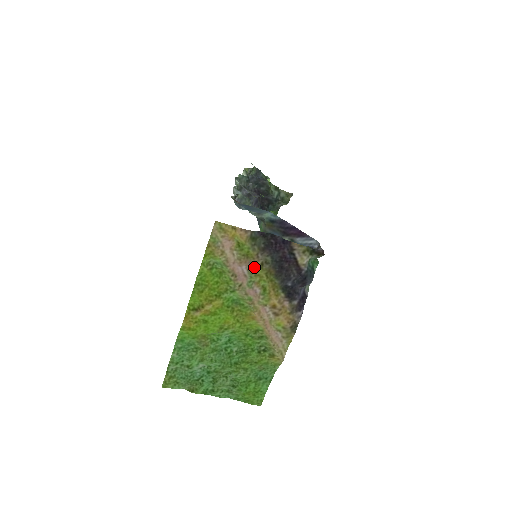
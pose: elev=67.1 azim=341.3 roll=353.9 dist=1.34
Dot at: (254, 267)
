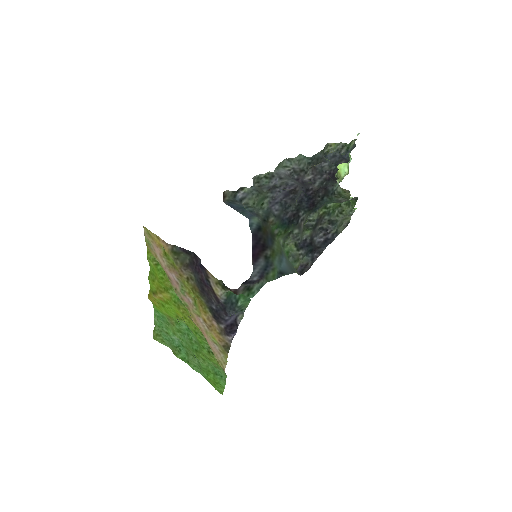
Dot at: (182, 278)
